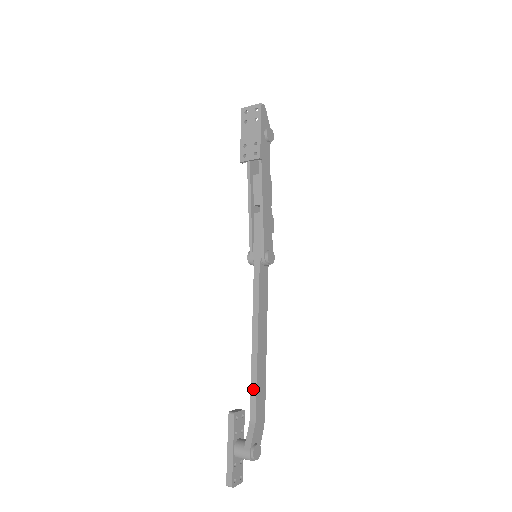
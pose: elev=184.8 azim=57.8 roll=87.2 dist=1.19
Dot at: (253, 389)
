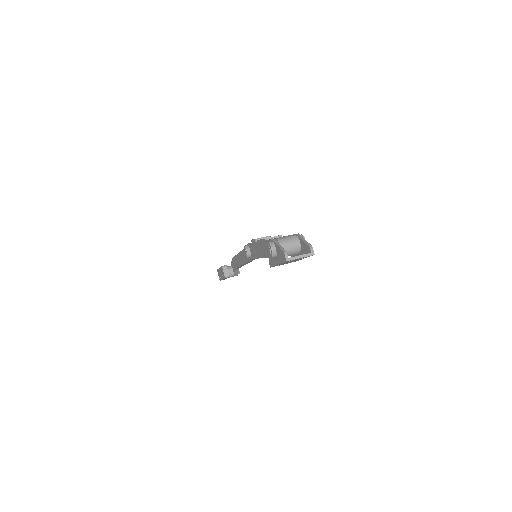
Dot at: occluded
